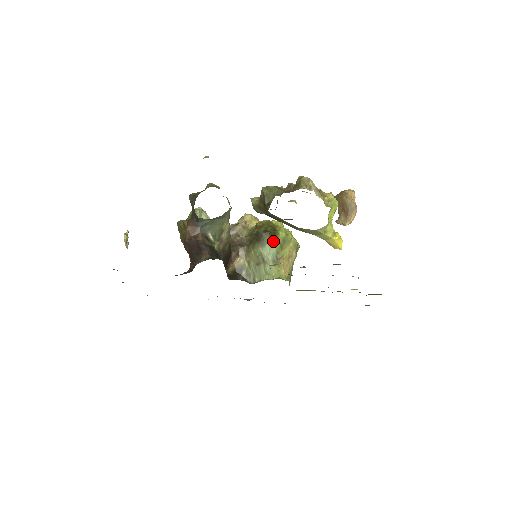
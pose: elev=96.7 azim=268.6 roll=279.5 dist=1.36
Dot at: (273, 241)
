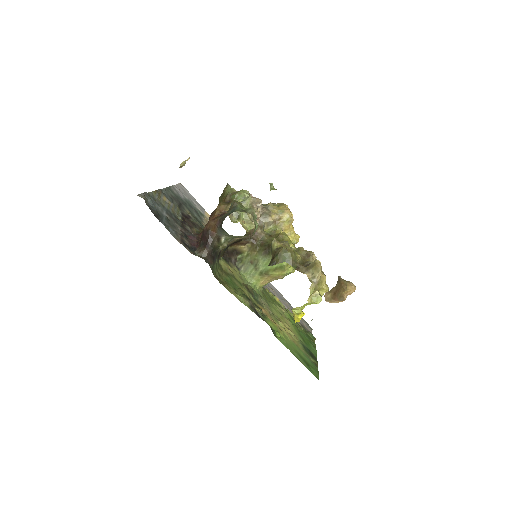
Dot at: occluded
